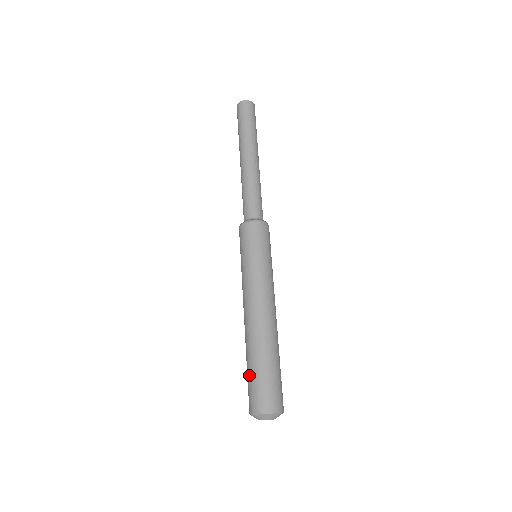
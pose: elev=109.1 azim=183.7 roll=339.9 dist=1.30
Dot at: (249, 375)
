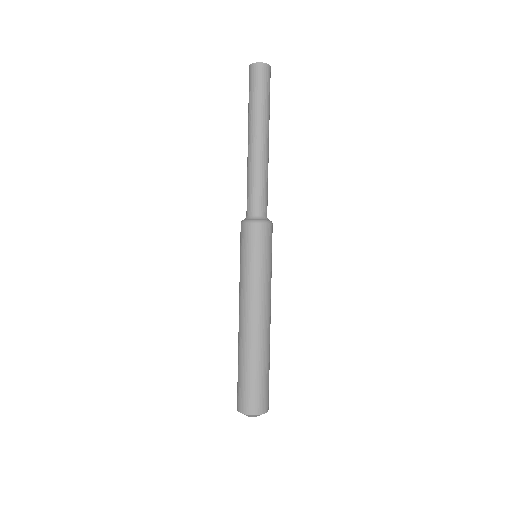
Dot at: (245, 379)
